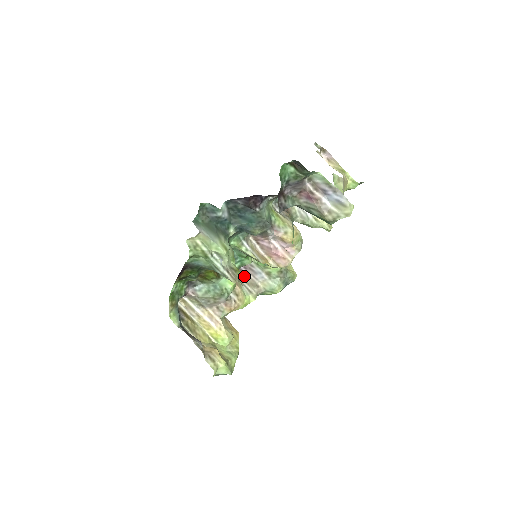
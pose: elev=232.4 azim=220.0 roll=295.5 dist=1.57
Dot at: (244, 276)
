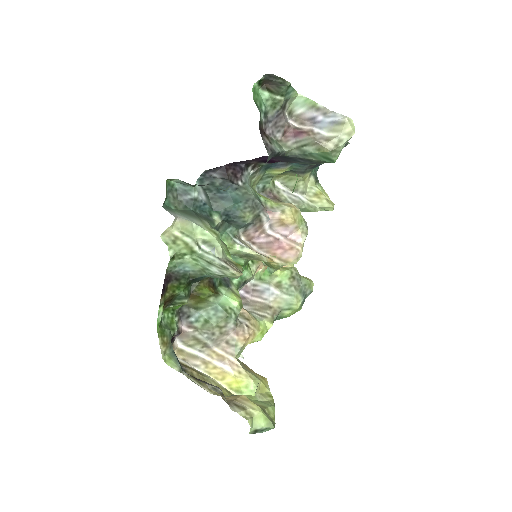
Dot at: (249, 304)
